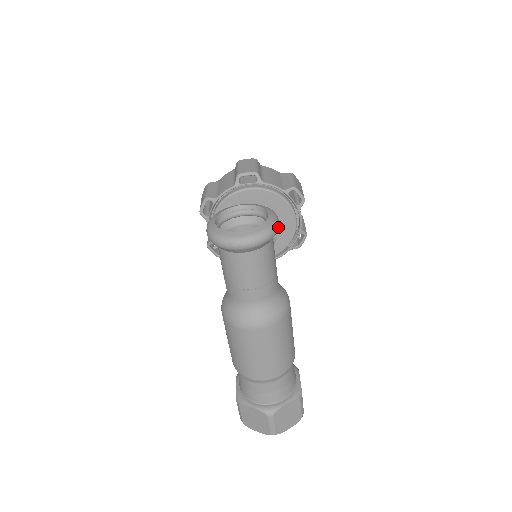
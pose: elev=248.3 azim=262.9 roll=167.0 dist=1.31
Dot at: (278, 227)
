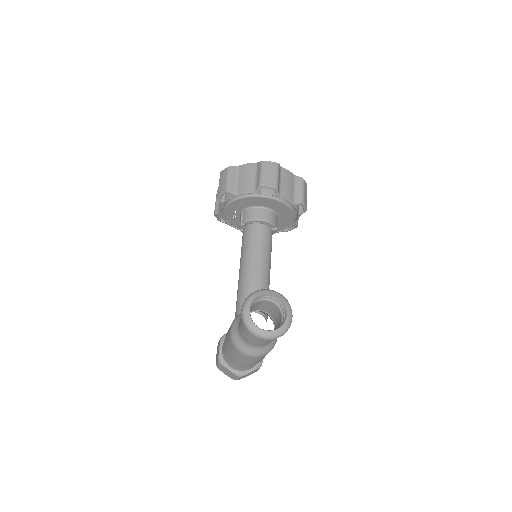
Dot at: occluded
